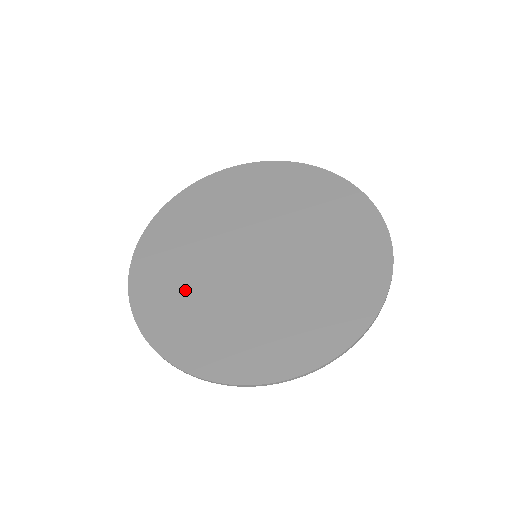
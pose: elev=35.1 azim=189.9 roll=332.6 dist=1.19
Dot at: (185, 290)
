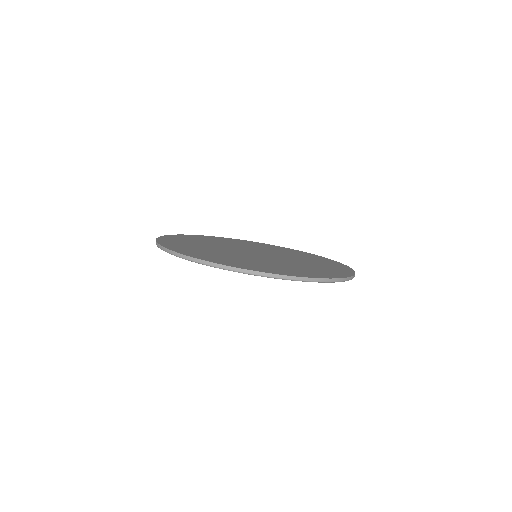
Dot at: (203, 248)
